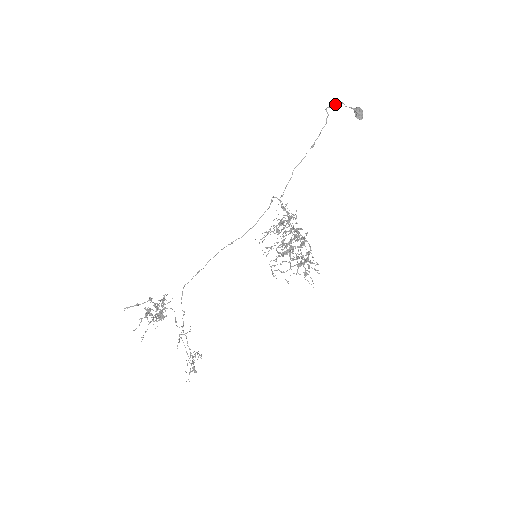
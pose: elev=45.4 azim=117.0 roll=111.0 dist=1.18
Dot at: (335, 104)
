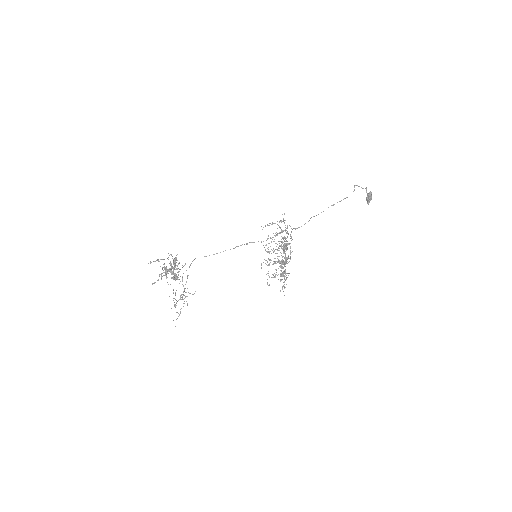
Dot at: (363, 188)
